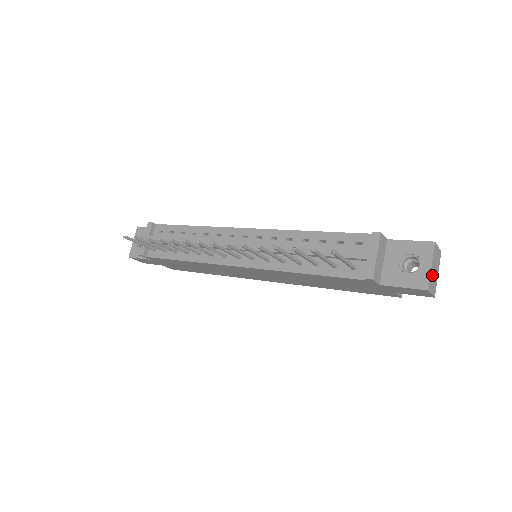
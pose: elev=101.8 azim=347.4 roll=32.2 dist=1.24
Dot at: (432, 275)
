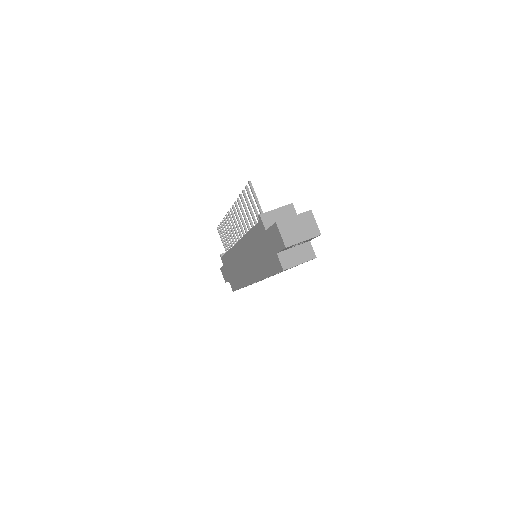
Dot at: (291, 224)
